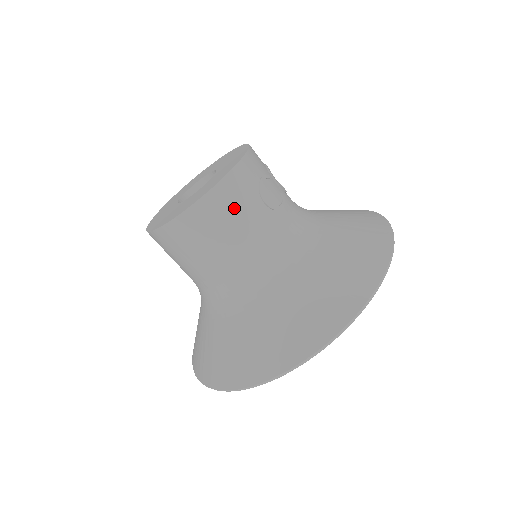
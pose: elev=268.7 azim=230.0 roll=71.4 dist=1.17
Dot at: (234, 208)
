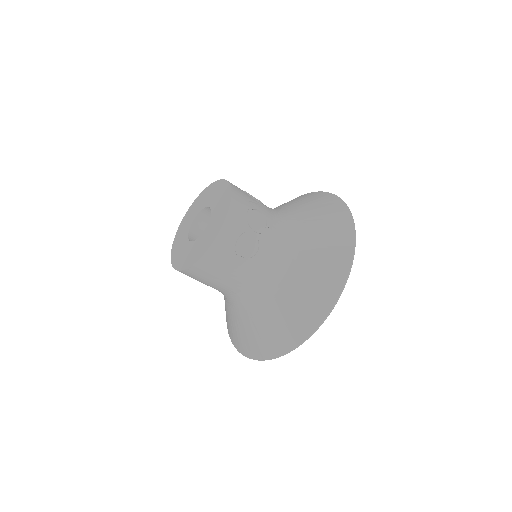
Dot at: (217, 268)
